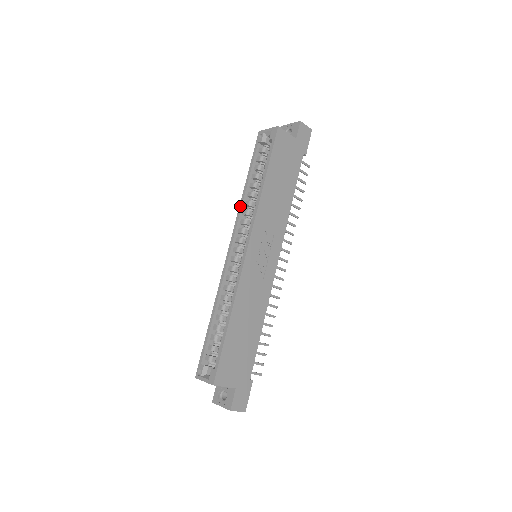
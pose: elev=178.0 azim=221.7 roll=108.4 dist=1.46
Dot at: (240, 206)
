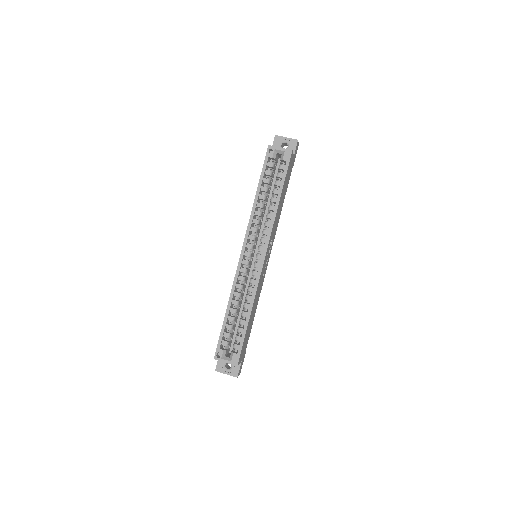
Dot at: (252, 215)
